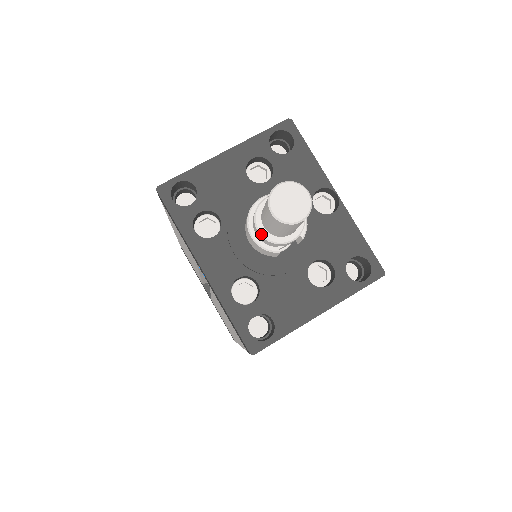
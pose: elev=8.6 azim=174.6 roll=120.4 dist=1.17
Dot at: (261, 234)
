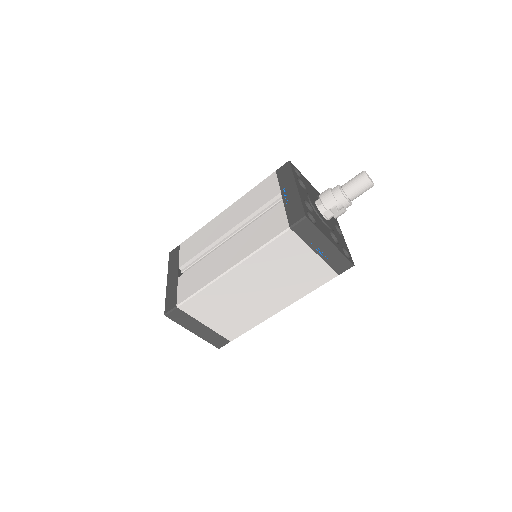
Dot at: (339, 189)
